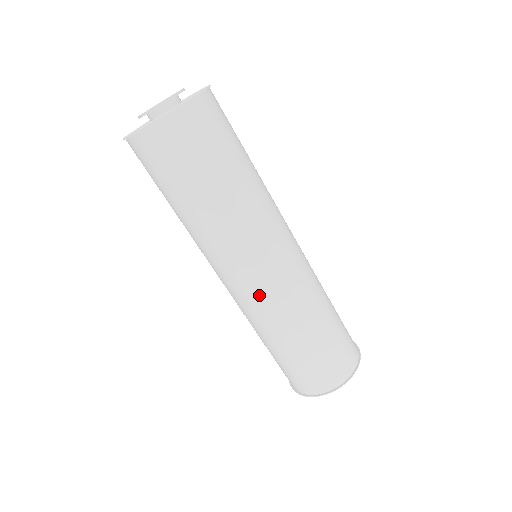
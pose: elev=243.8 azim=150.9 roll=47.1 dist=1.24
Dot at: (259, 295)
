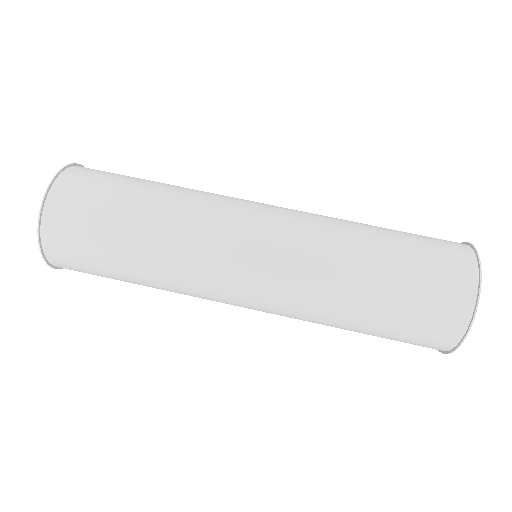
Dot at: (284, 233)
